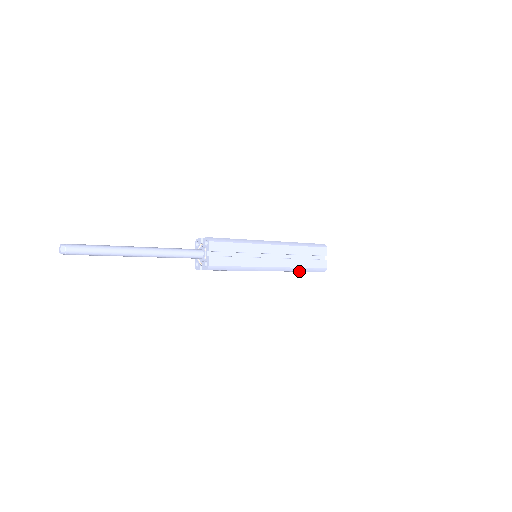
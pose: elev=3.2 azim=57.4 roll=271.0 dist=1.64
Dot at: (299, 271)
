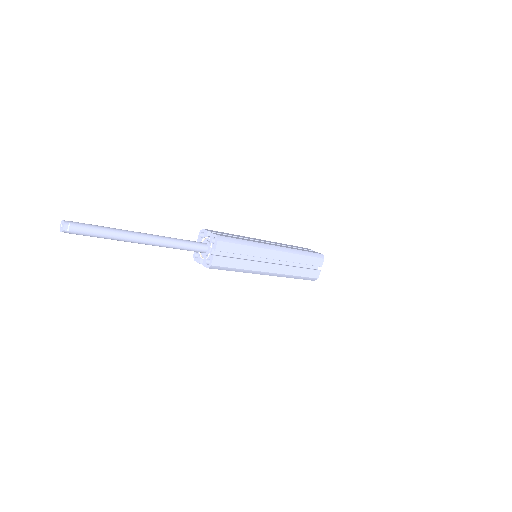
Dot at: occluded
